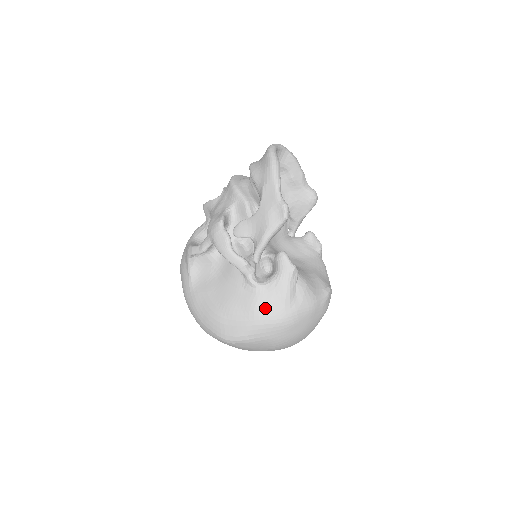
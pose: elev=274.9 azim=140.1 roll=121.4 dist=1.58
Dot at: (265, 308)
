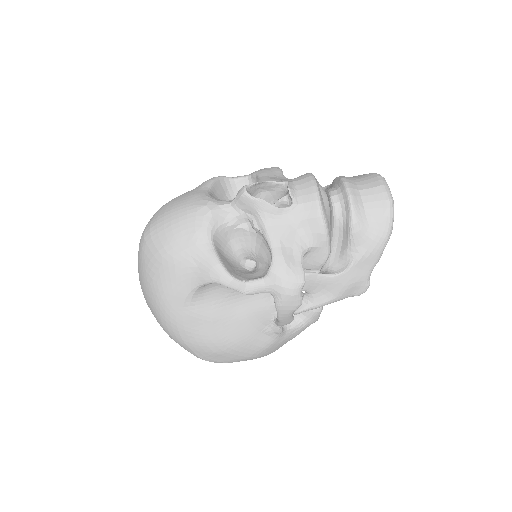
Dot at: (272, 349)
